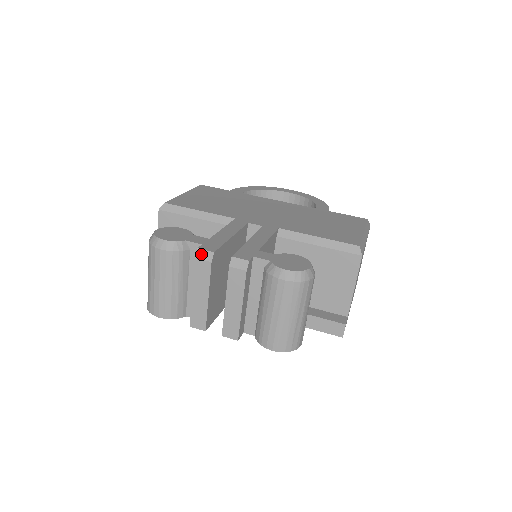
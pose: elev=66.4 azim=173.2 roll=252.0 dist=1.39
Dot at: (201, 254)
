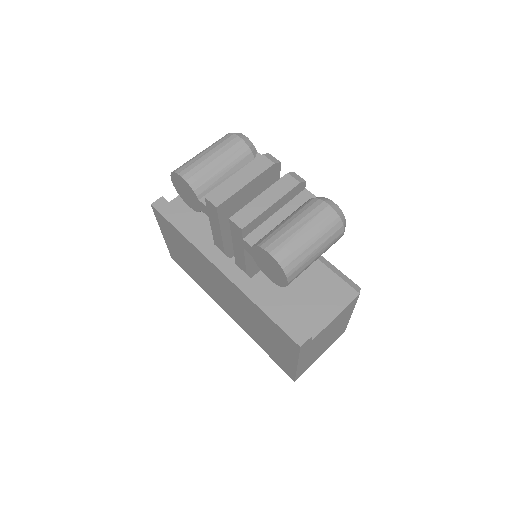
Dot at: (269, 156)
